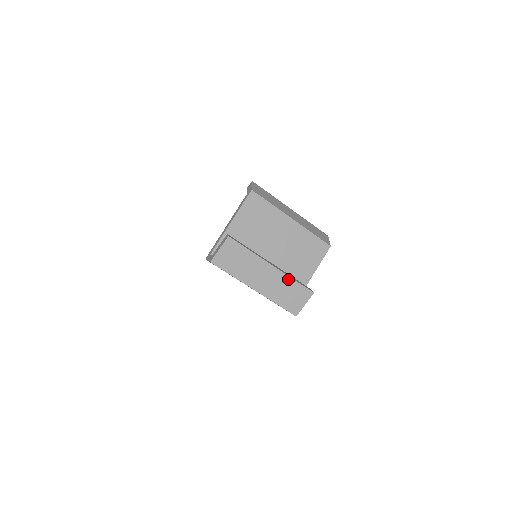
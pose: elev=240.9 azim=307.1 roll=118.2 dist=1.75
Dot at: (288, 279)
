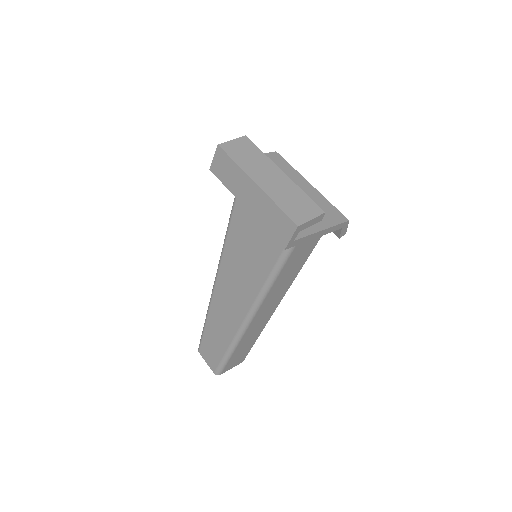
Dot at: (297, 189)
